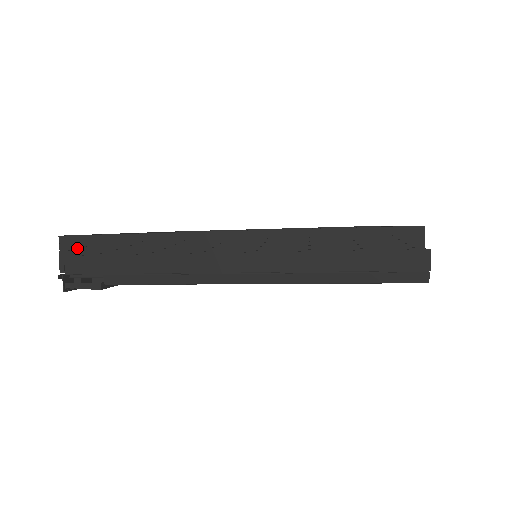
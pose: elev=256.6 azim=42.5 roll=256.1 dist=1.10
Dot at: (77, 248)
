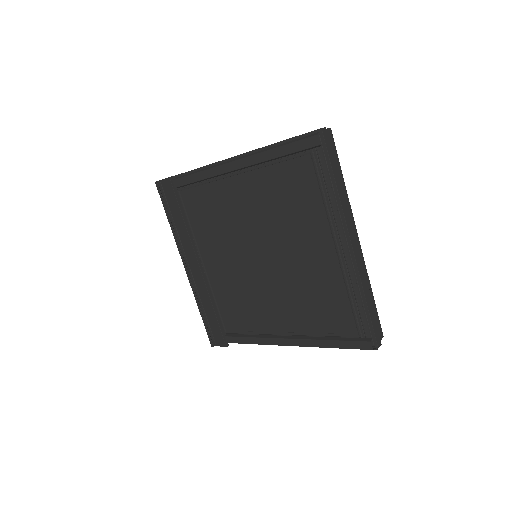
Dot at: occluded
